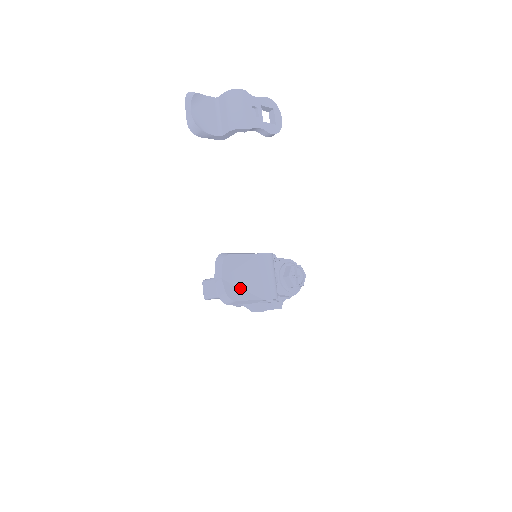
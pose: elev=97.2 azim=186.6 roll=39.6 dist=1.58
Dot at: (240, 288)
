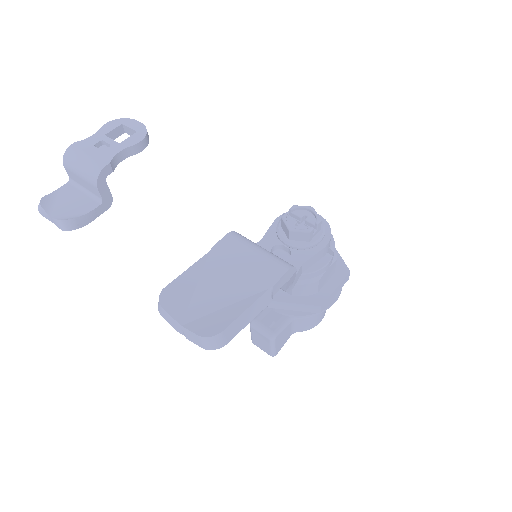
Dot at: (220, 310)
